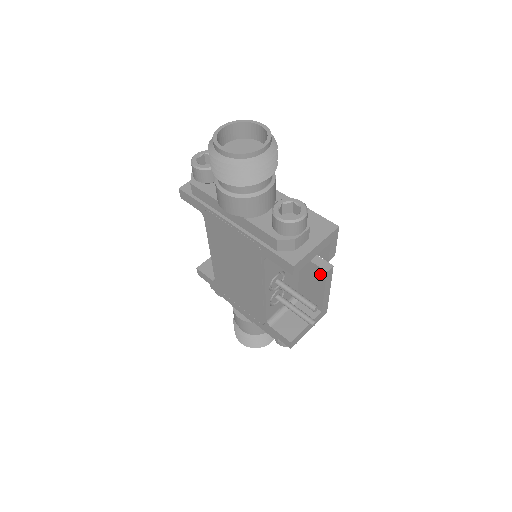
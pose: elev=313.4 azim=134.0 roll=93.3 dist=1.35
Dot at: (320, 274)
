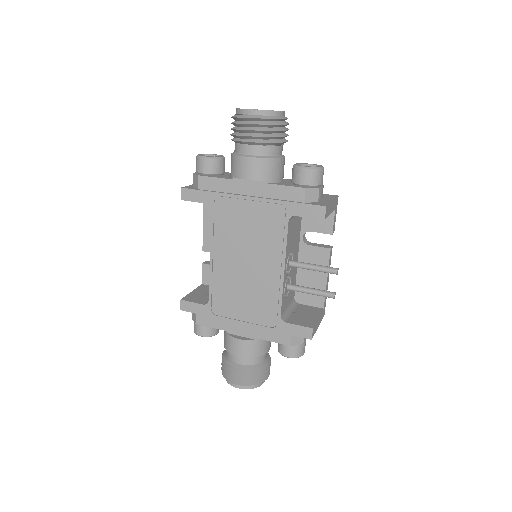
Dot at: (323, 256)
